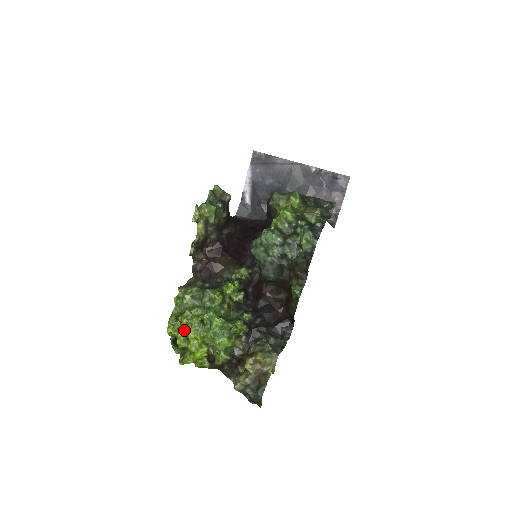
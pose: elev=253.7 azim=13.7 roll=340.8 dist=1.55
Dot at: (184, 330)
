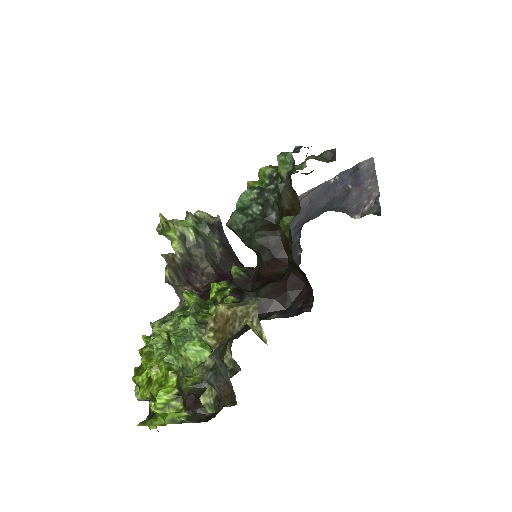
Dot at: (143, 361)
